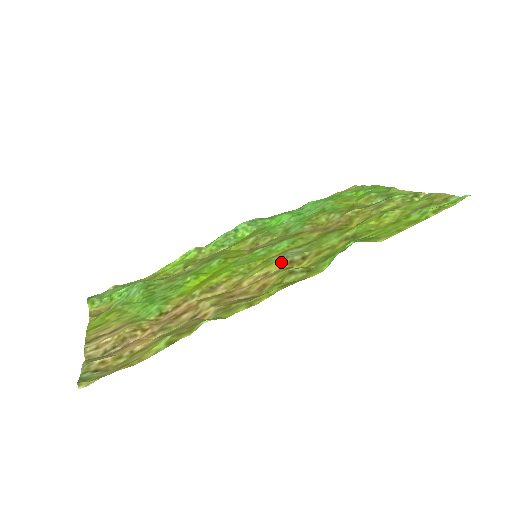
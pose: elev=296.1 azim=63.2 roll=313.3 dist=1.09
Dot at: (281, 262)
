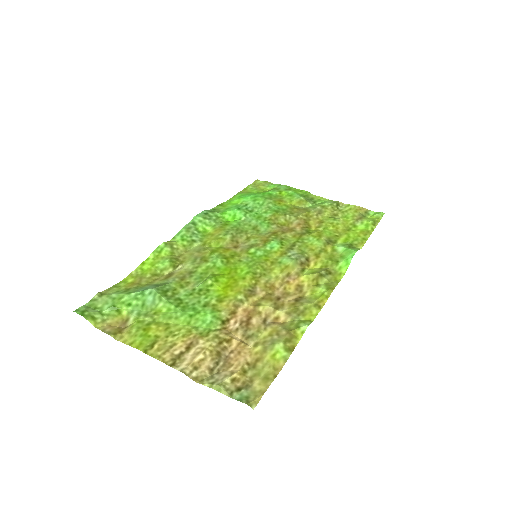
Dot at: (294, 264)
